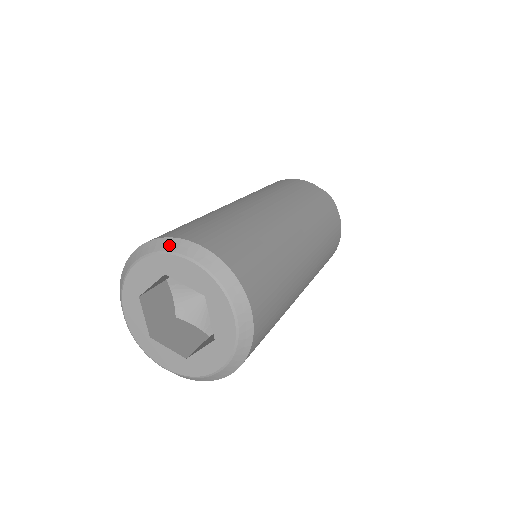
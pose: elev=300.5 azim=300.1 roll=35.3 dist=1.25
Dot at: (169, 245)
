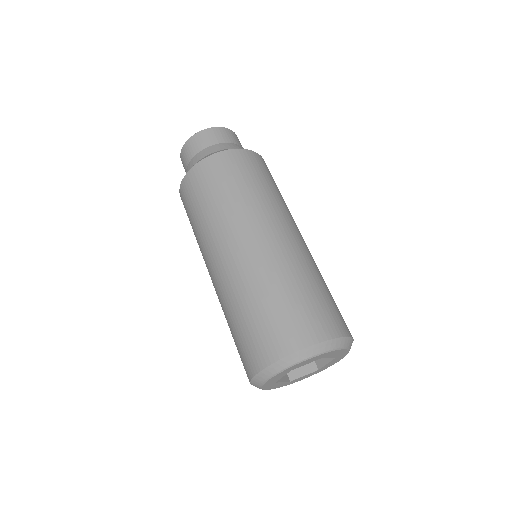
Dot at: (285, 364)
